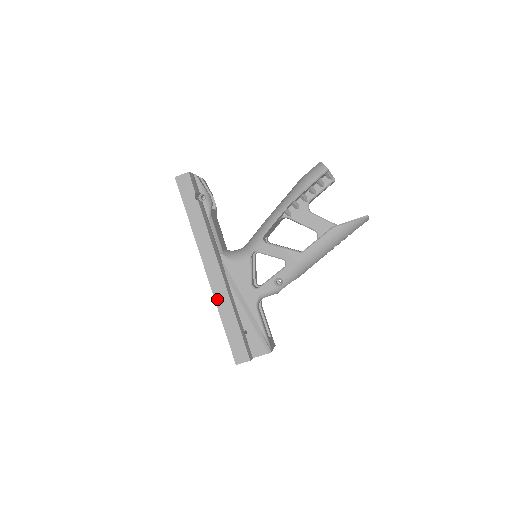
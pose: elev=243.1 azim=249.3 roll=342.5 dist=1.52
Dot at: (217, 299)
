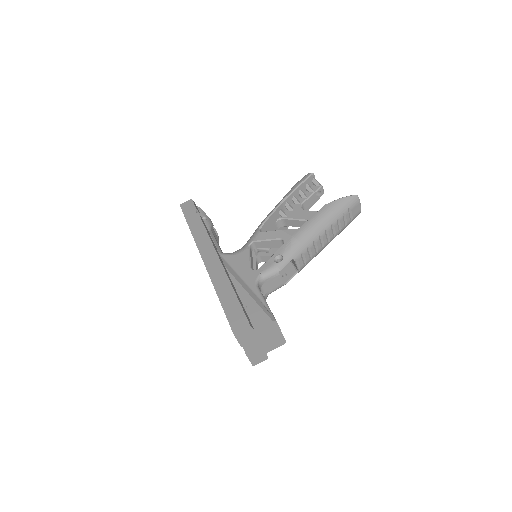
Dot at: (213, 278)
